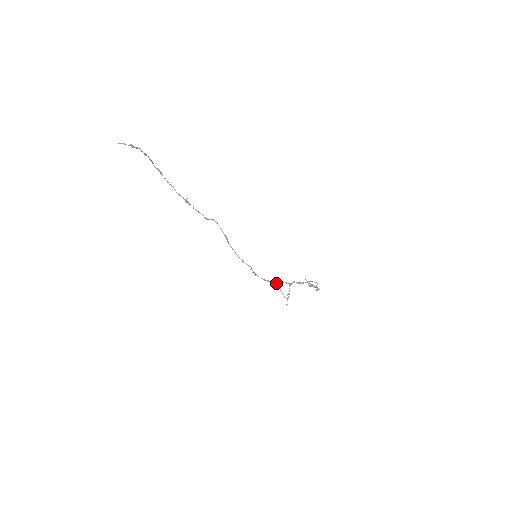
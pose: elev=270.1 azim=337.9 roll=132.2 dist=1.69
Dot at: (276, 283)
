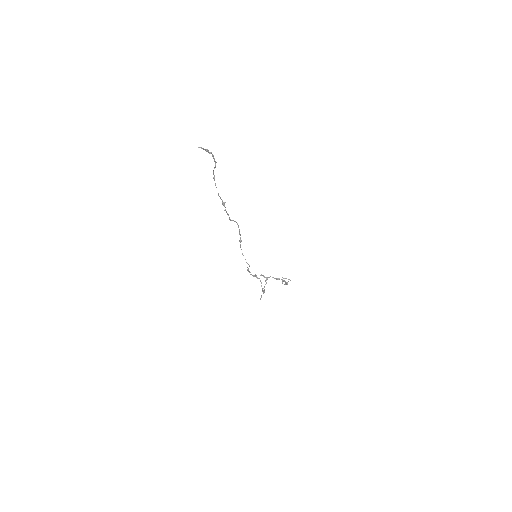
Dot at: occluded
